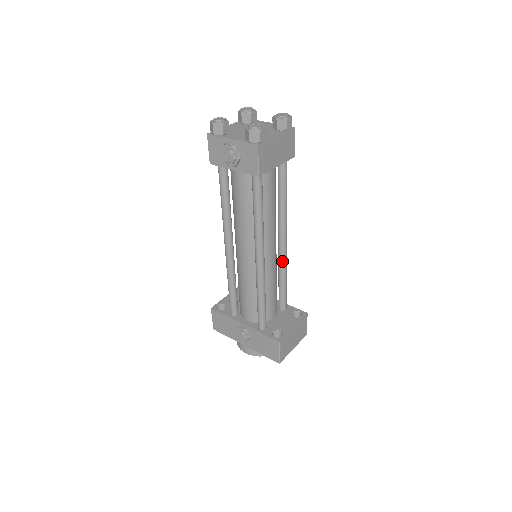
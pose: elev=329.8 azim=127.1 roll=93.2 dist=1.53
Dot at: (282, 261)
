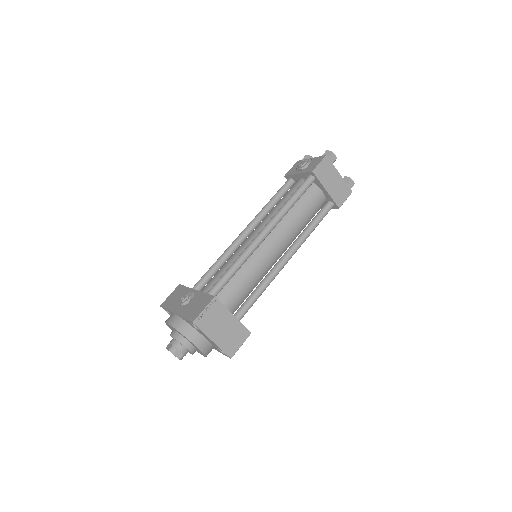
Dot at: (271, 272)
